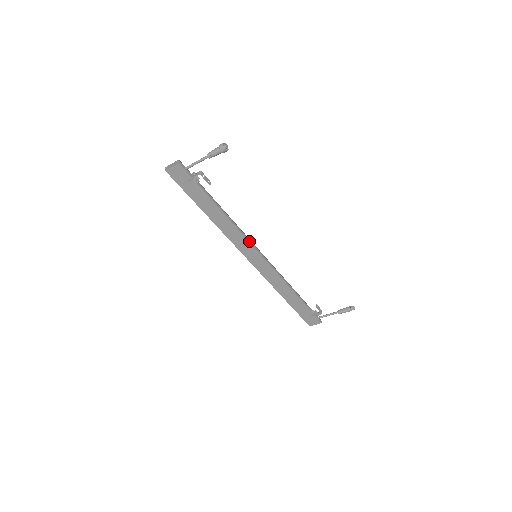
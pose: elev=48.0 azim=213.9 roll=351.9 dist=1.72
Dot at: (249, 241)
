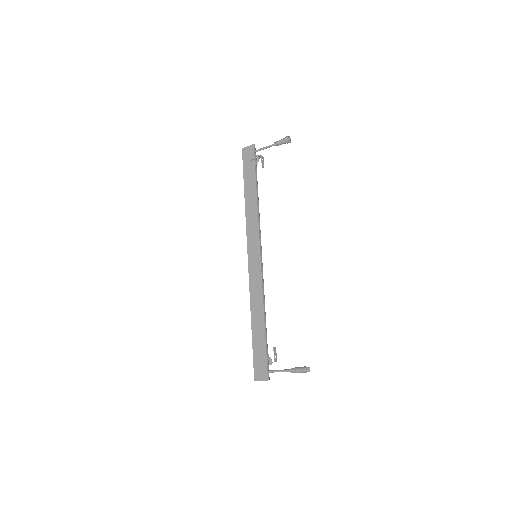
Dot at: (259, 234)
